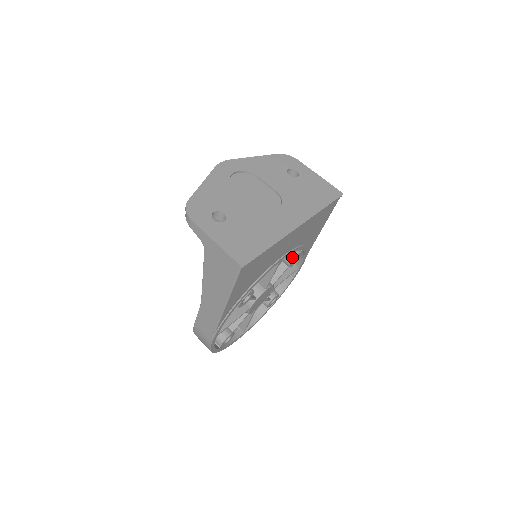
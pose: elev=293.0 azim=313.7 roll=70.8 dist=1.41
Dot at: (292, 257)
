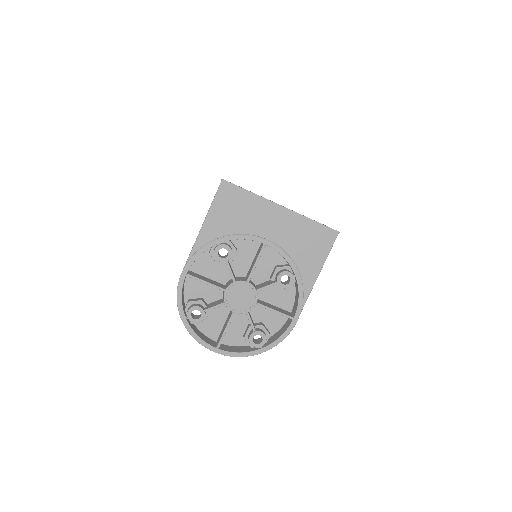
Dot at: (282, 271)
